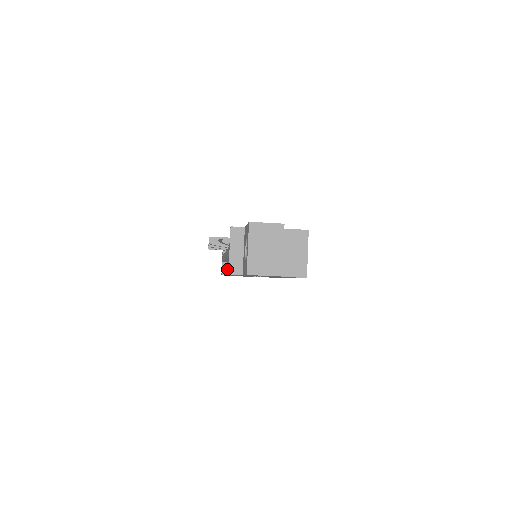
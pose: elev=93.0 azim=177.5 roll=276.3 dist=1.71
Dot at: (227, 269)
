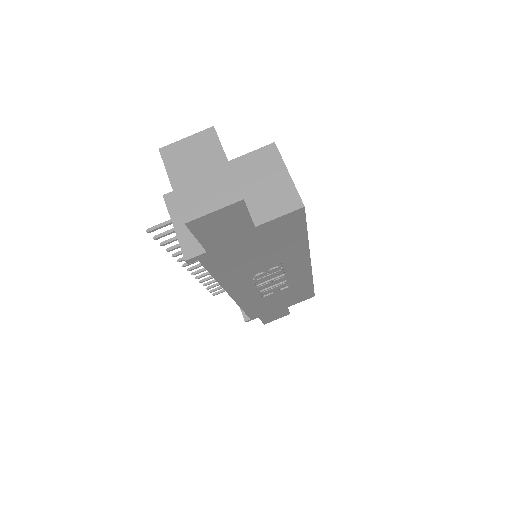
Dot at: occluded
